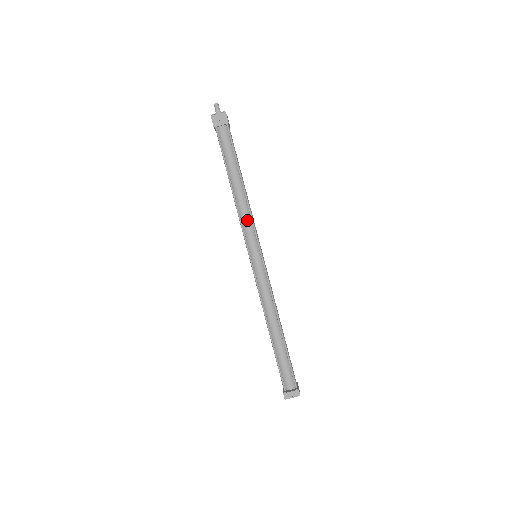
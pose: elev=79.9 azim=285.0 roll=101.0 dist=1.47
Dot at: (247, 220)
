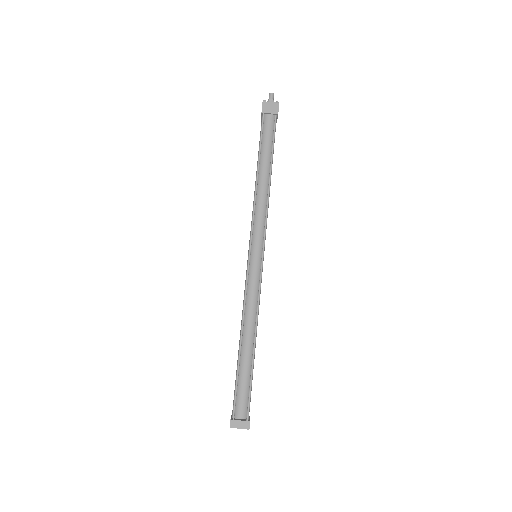
Dot at: (261, 214)
